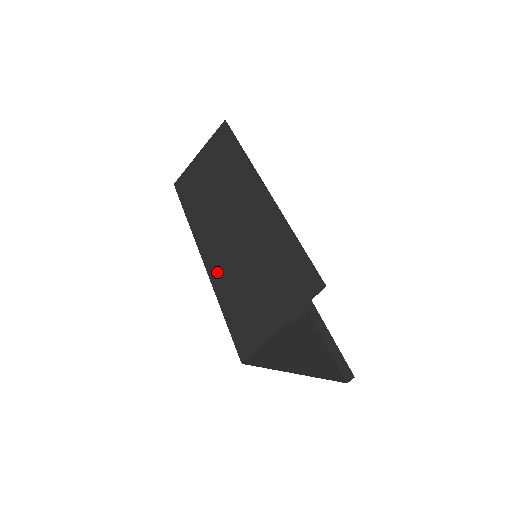
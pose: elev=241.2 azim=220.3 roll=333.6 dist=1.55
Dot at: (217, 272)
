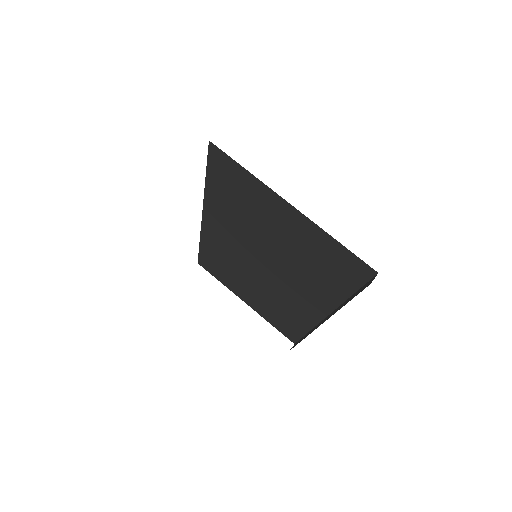
Dot at: (203, 202)
